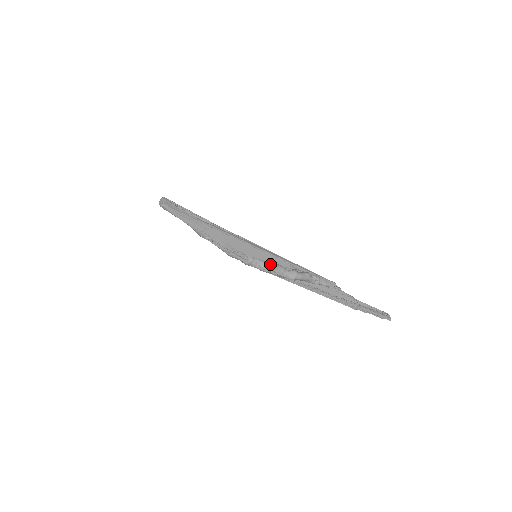
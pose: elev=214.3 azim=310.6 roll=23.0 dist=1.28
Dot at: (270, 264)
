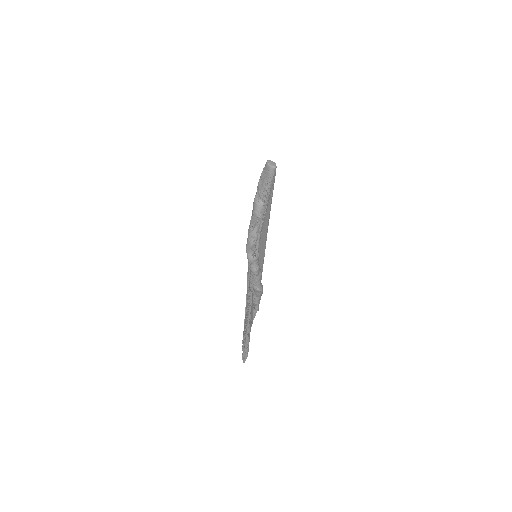
Dot at: (260, 269)
